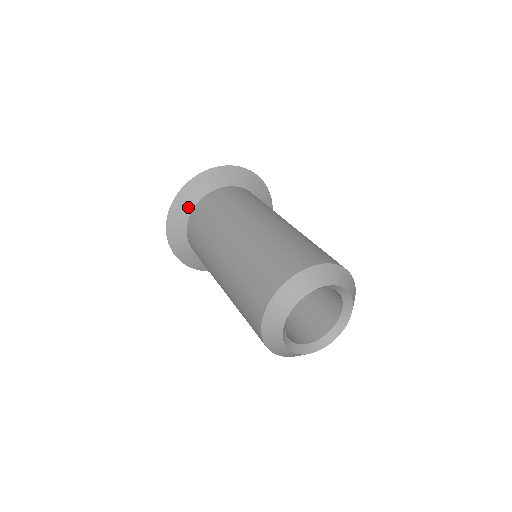
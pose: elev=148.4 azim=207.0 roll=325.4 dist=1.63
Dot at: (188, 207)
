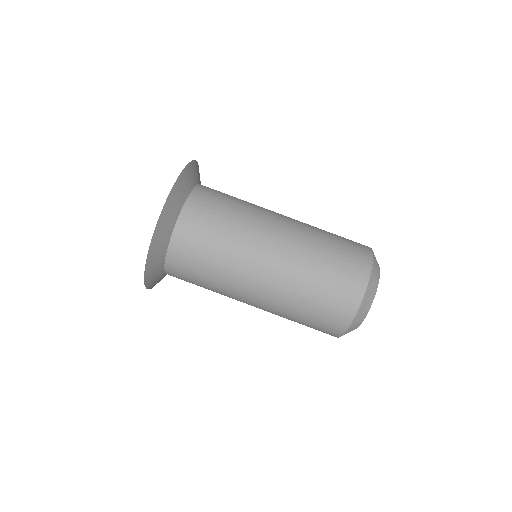
Dot at: (161, 258)
